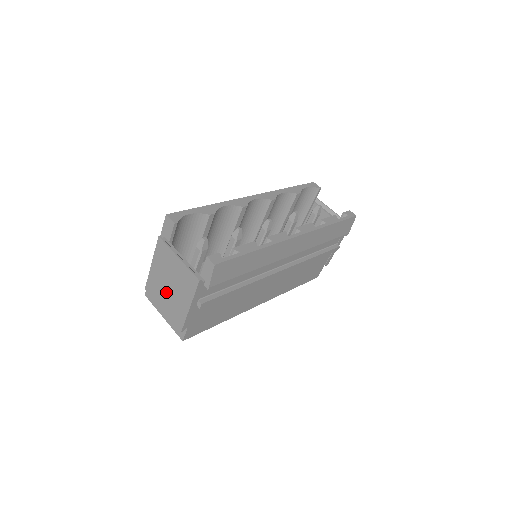
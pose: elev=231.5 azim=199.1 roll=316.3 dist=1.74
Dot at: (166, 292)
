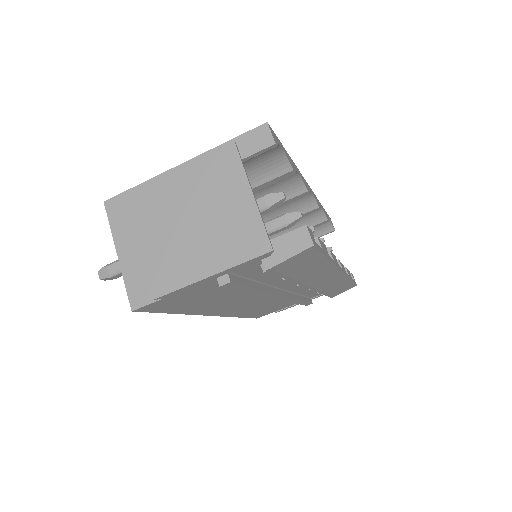
Dot at: (174, 225)
